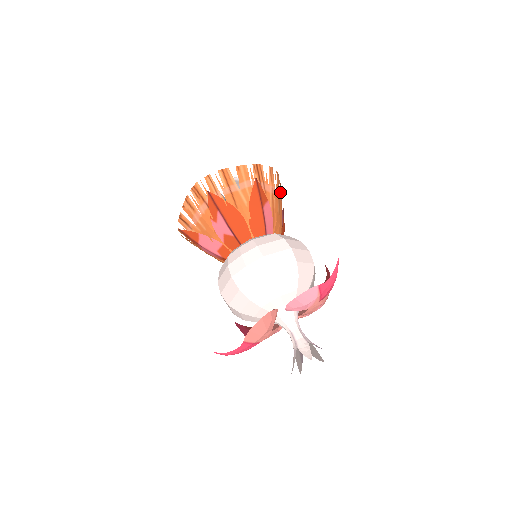
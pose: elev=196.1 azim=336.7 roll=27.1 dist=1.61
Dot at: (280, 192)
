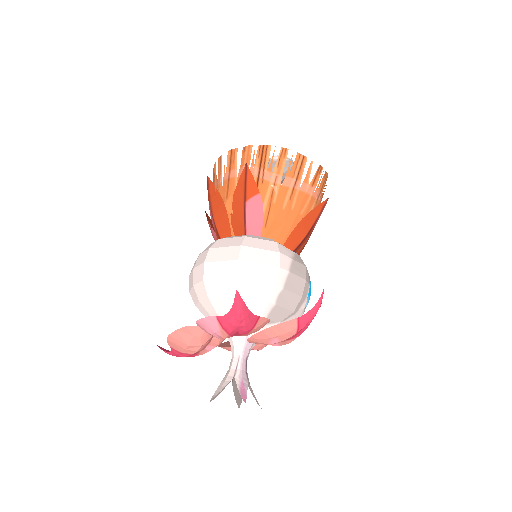
Dot at: (306, 180)
